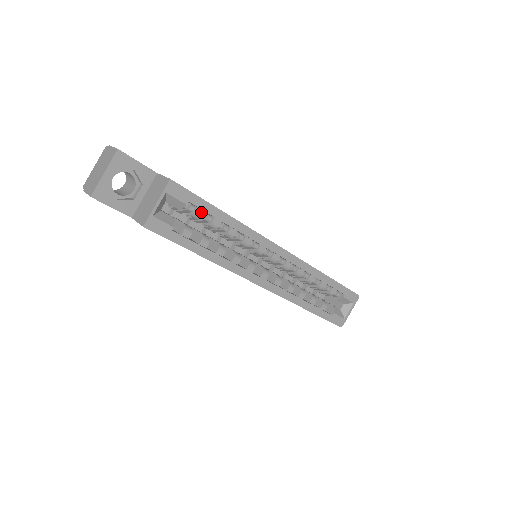
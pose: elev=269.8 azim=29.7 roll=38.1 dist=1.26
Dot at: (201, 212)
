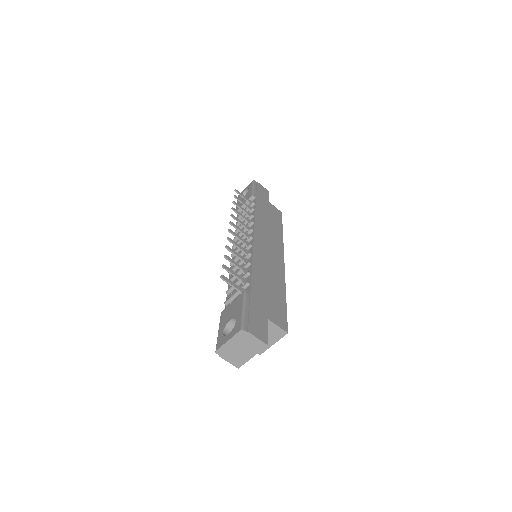
Dot at: occluded
